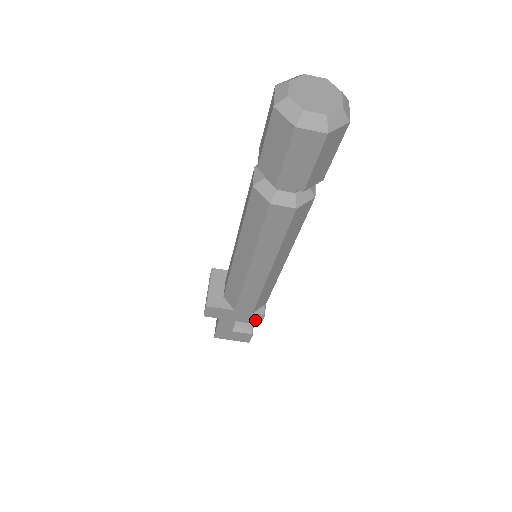
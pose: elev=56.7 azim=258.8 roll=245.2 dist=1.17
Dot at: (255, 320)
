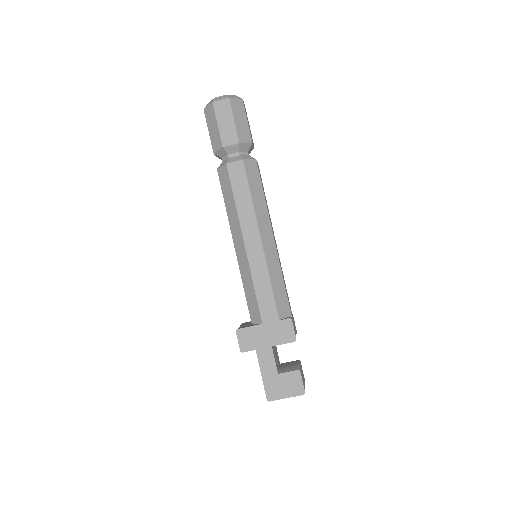
Dot at: (288, 334)
